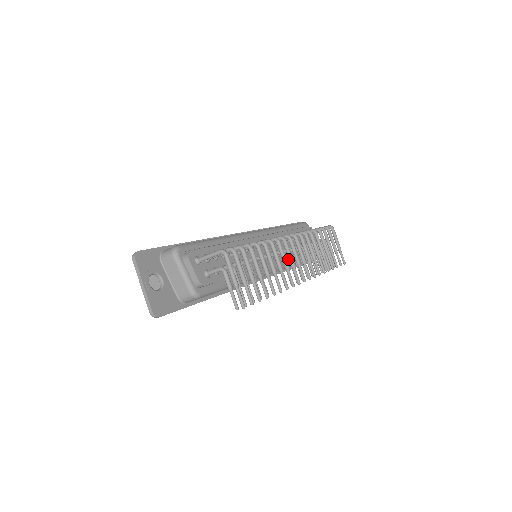
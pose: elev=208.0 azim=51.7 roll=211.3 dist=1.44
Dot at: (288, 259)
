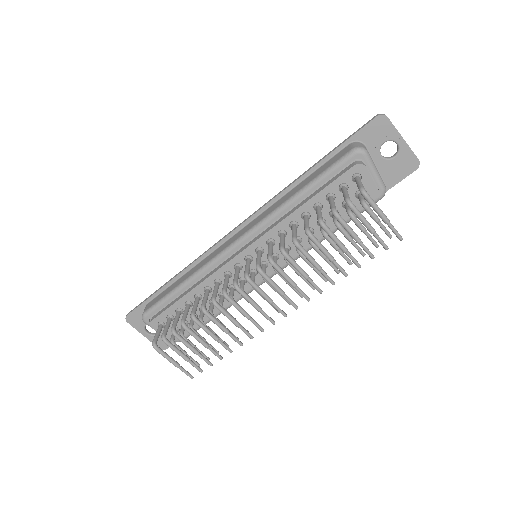
Dot at: (269, 284)
